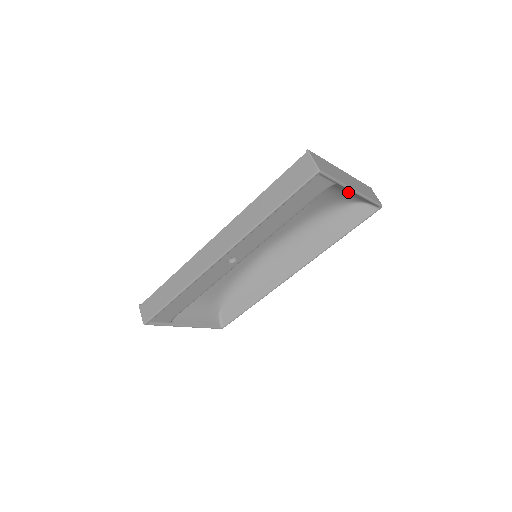
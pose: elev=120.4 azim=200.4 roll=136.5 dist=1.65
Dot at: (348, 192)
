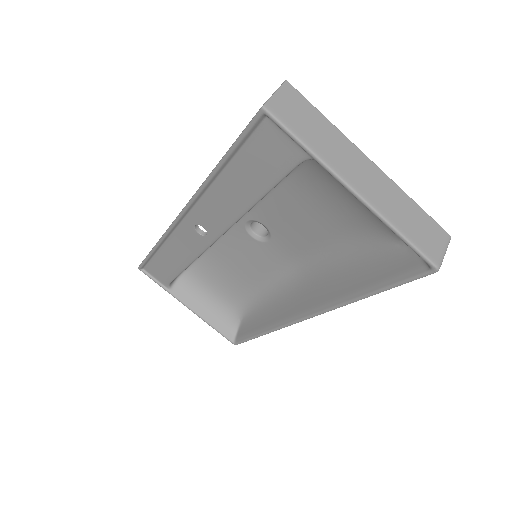
Dot at: occluded
